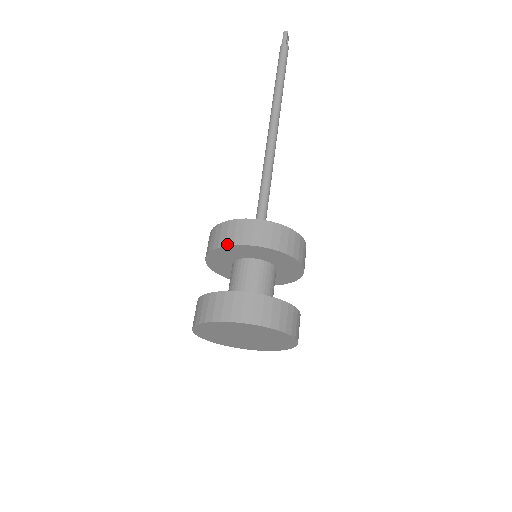
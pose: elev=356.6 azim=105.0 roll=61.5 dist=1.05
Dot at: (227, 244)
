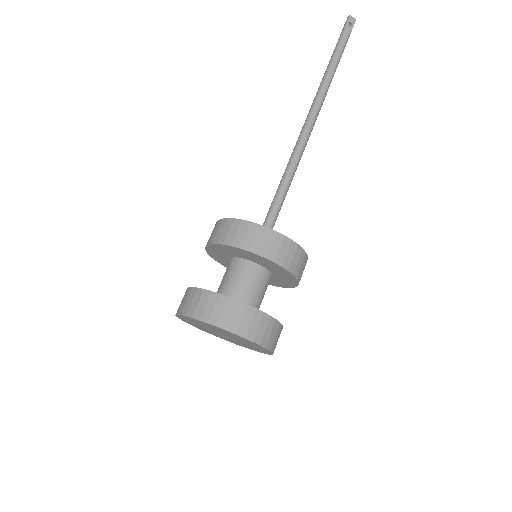
Dot at: (206, 246)
